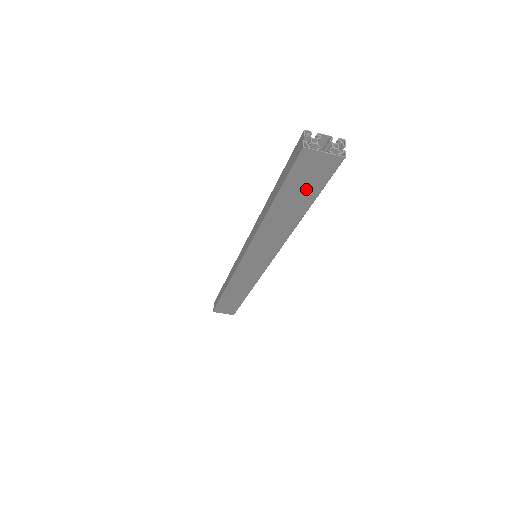
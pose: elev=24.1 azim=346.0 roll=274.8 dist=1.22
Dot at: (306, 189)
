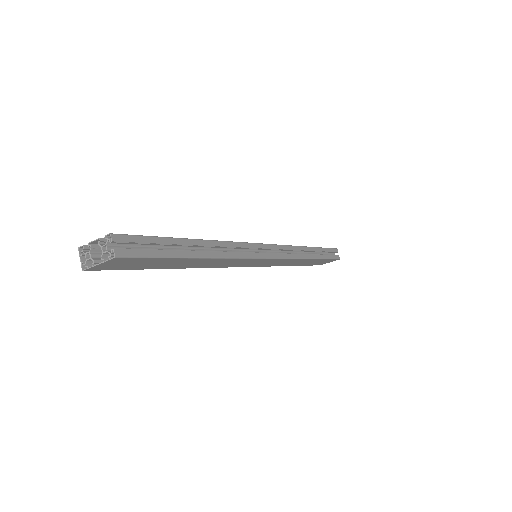
Dot at: (155, 263)
